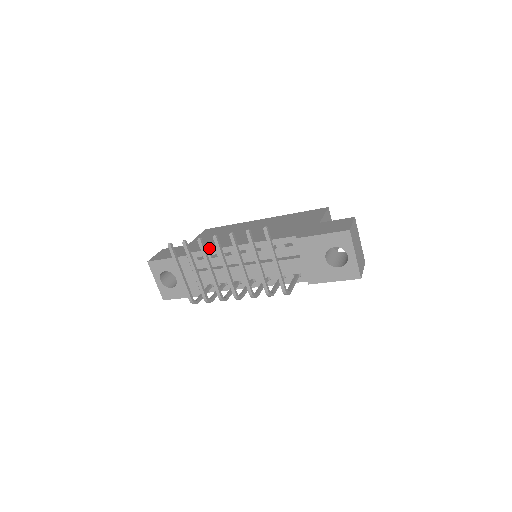
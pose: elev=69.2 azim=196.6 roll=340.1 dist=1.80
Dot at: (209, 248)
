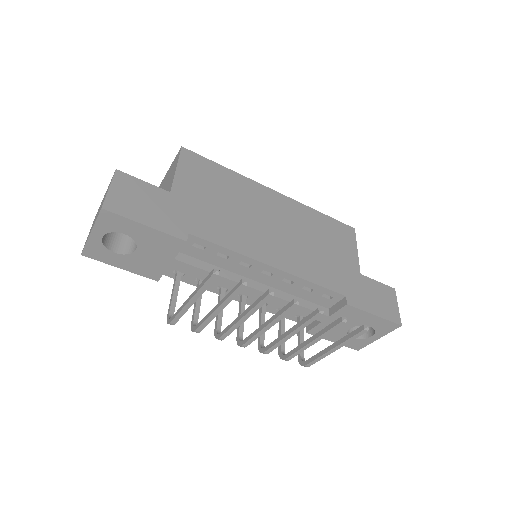
Dot at: (223, 242)
